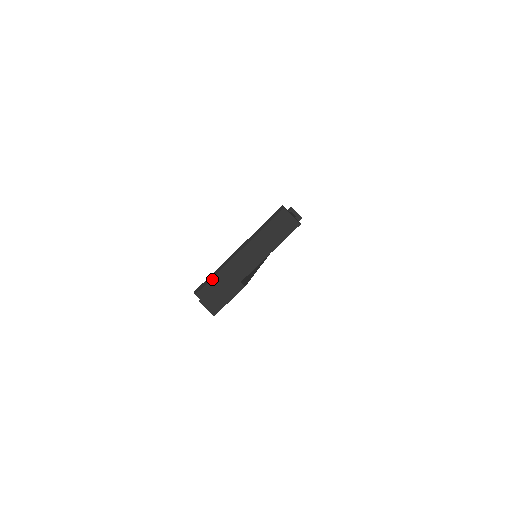
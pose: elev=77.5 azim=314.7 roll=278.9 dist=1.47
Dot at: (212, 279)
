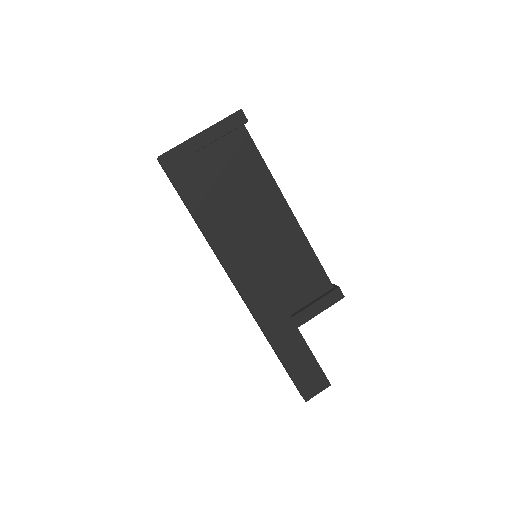
Dot at: occluded
